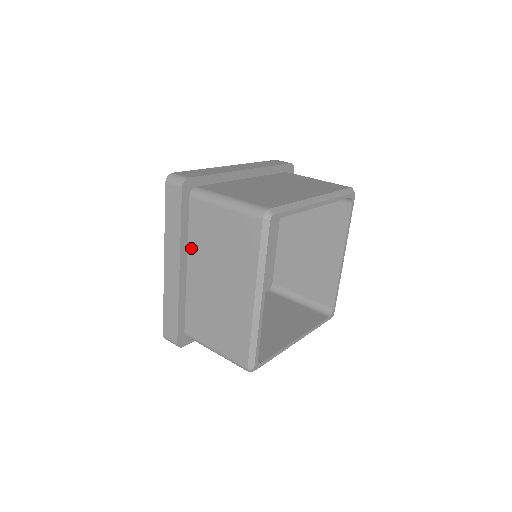
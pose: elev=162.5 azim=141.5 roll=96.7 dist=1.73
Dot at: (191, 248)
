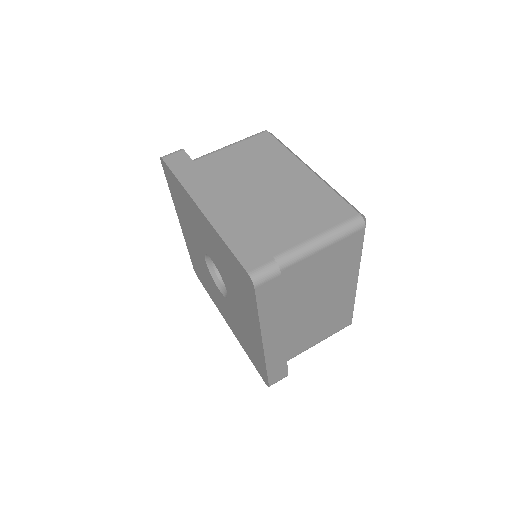
Dot at: (218, 189)
